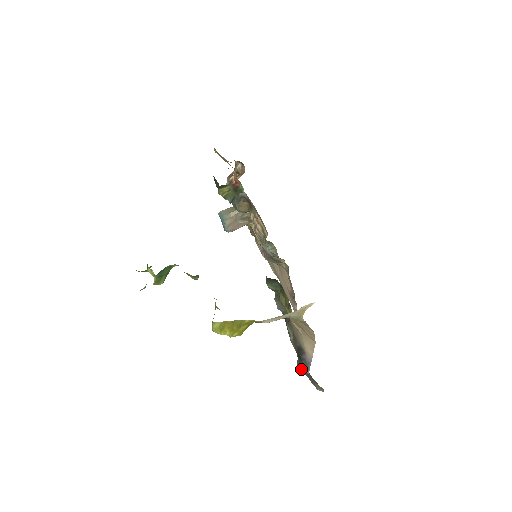
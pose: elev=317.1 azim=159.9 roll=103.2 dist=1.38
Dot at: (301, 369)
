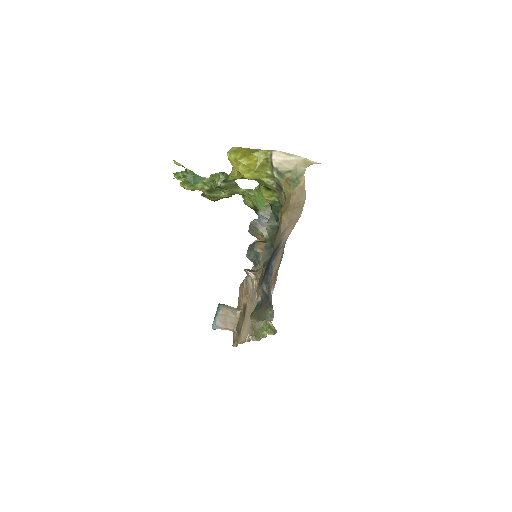
Dot at: (253, 314)
